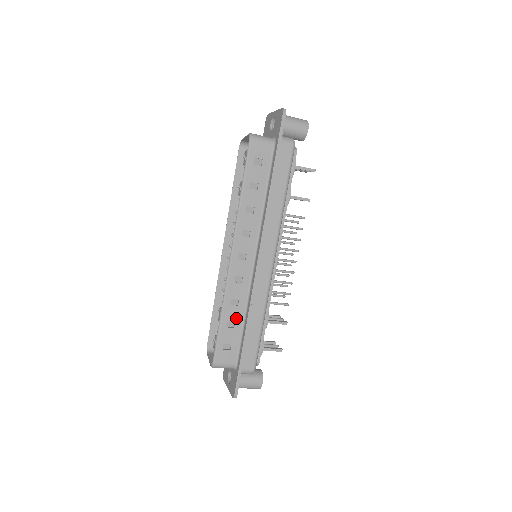
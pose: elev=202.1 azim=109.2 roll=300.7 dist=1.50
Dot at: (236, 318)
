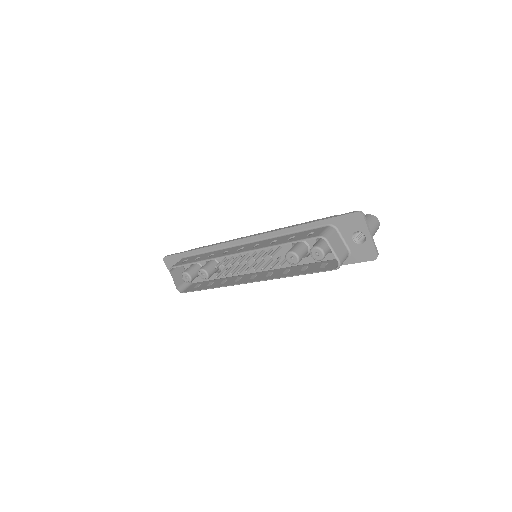
Dot at: occluded
